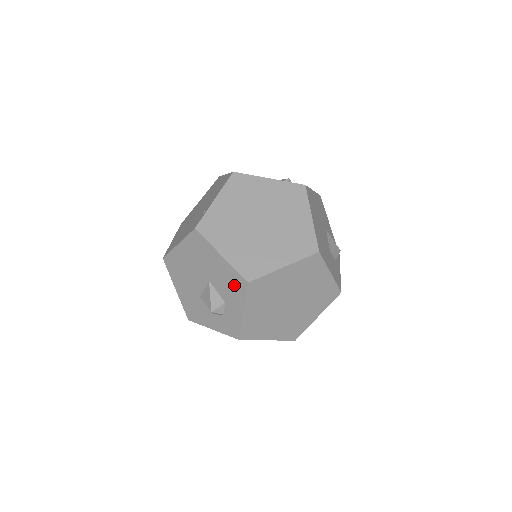
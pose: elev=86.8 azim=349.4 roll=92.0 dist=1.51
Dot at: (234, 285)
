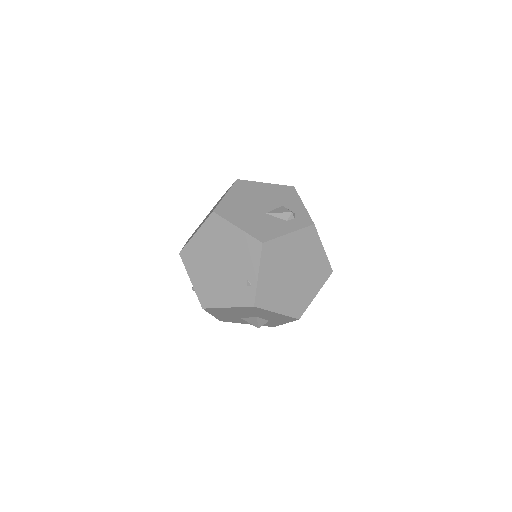
Dot at: (284, 319)
